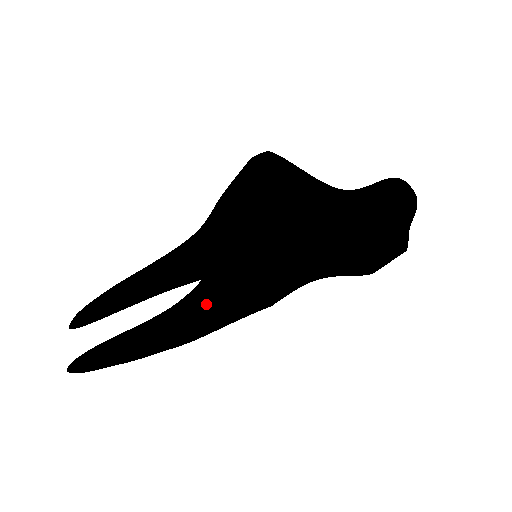
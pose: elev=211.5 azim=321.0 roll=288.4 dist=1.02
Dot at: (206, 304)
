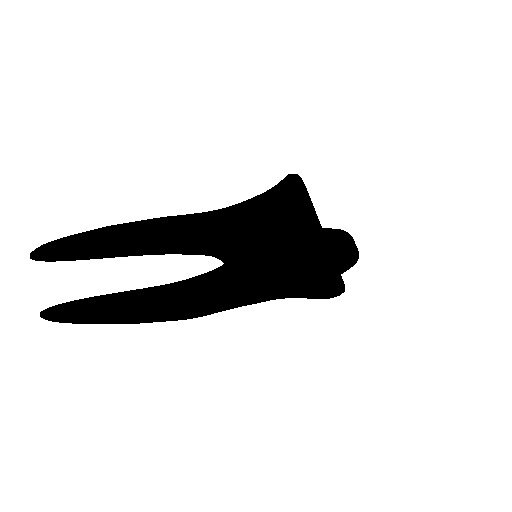
Dot at: (229, 293)
